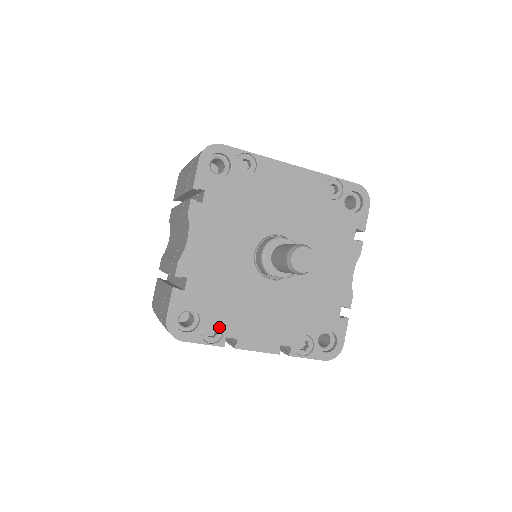
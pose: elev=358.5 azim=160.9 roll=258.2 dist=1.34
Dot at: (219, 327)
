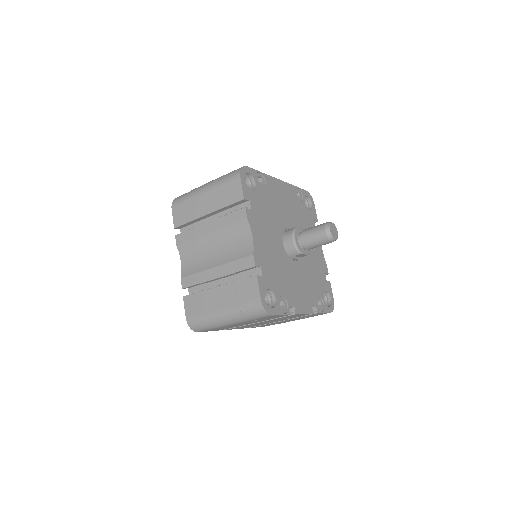
Dot at: (284, 300)
